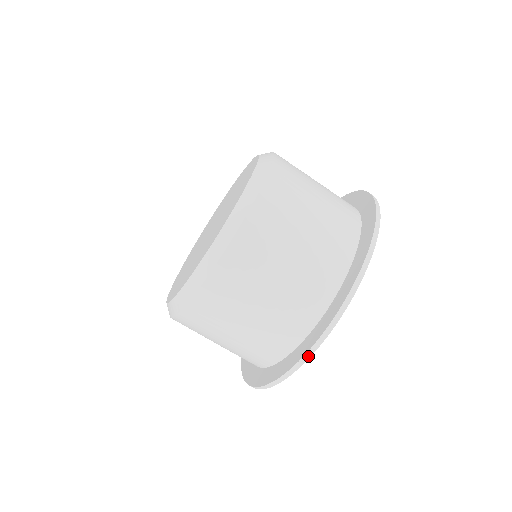
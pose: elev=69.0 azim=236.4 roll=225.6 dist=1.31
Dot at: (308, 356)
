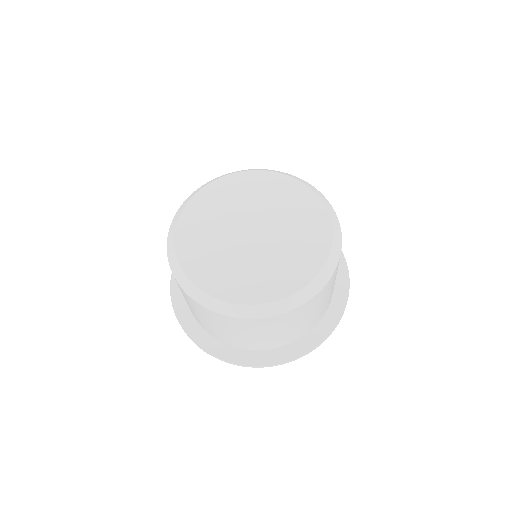
Dot at: occluded
